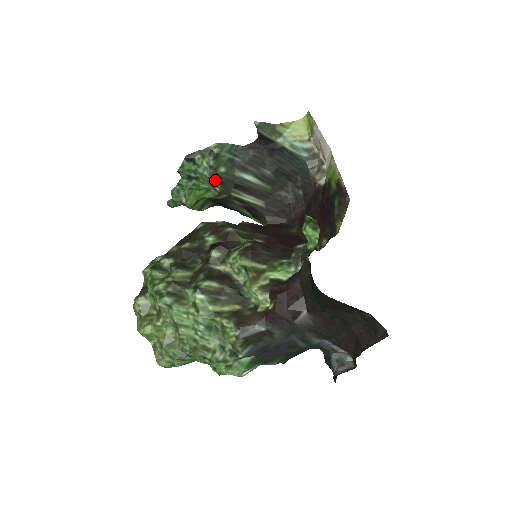
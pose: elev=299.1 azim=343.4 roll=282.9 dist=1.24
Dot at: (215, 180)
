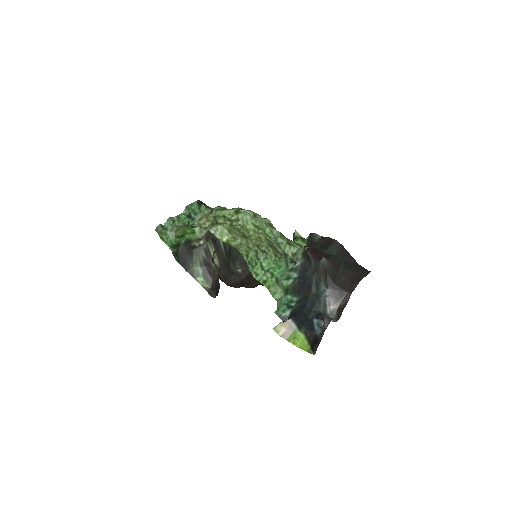
Dot at: occluded
